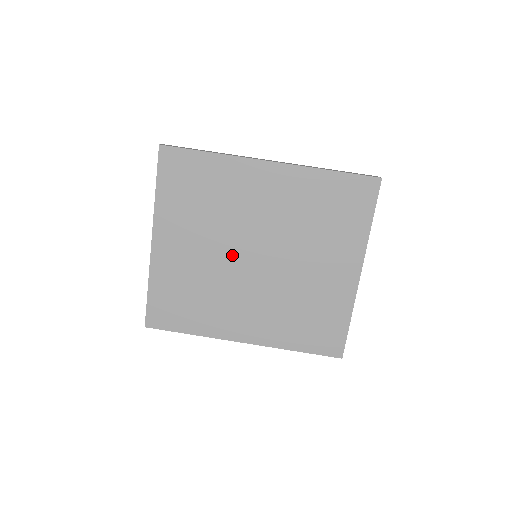
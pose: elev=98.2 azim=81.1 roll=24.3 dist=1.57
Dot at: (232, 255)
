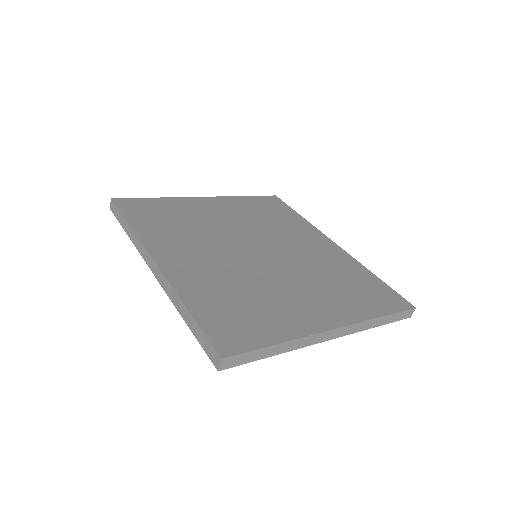
Dot at: (242, 237)
